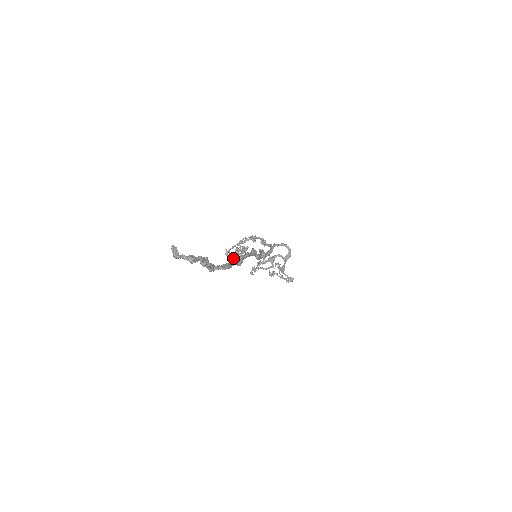
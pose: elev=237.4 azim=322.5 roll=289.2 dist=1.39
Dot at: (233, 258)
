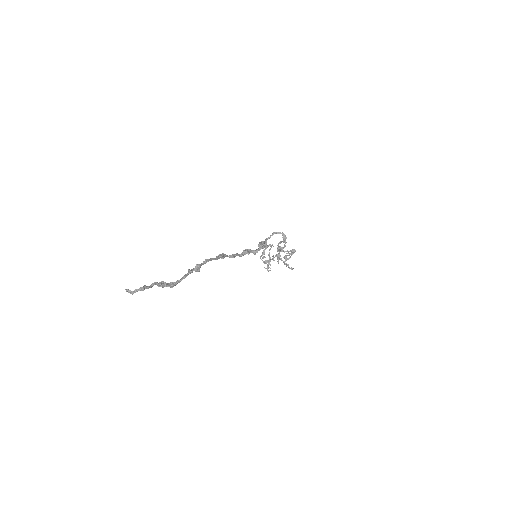
Dot at: (188, 270)
